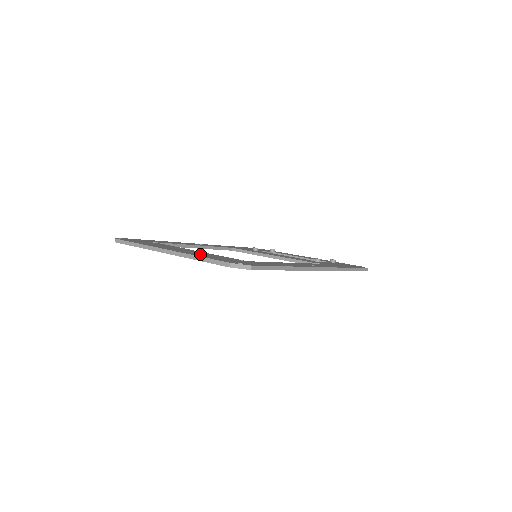
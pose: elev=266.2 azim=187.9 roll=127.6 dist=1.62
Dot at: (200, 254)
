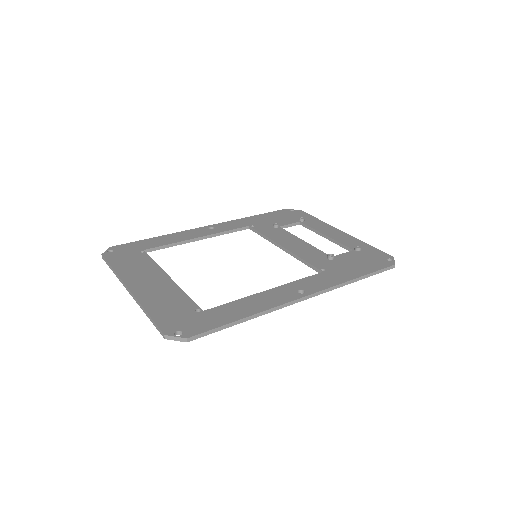
Dot at: (158, 299)
